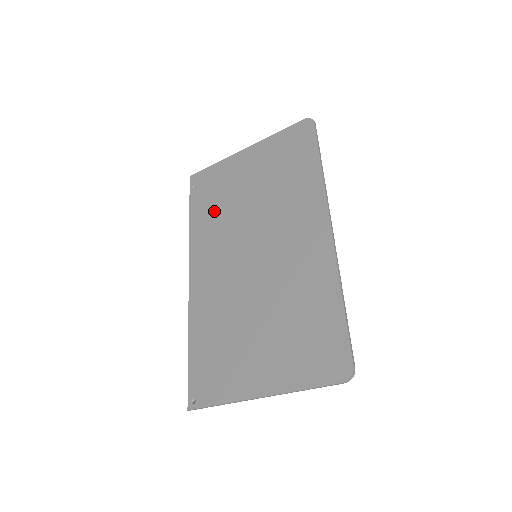
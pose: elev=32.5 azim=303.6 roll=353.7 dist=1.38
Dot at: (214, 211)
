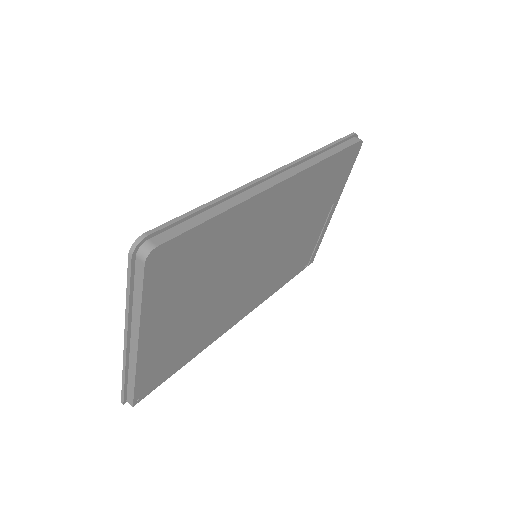
Dot at: occluded
